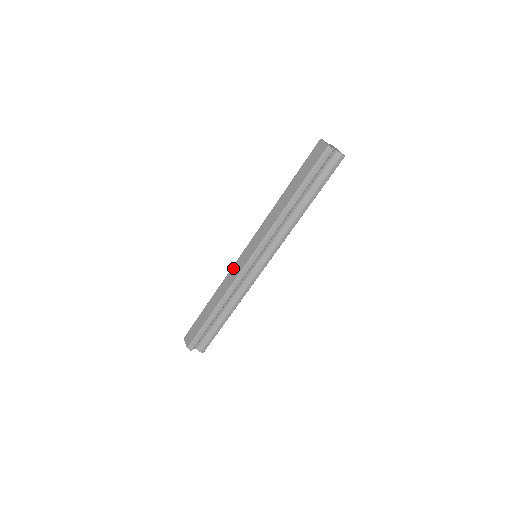
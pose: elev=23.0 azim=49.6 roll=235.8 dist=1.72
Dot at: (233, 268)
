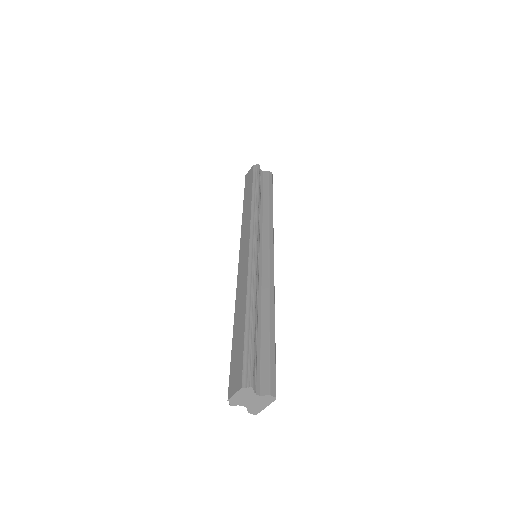
Dot at: (239, 273)
